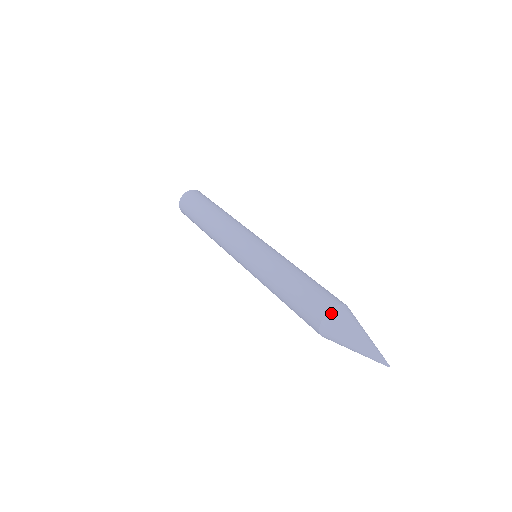
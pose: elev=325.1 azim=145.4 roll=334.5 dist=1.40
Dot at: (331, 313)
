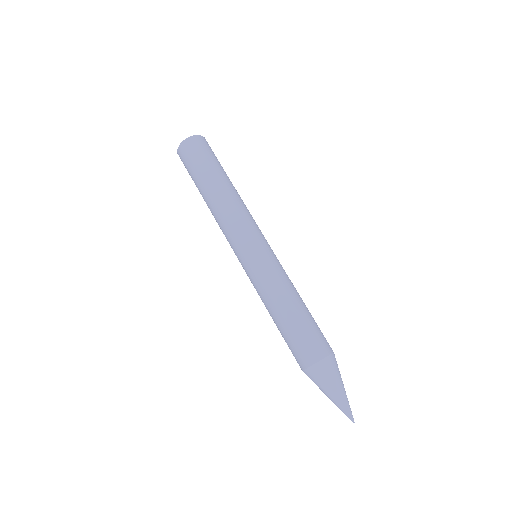
Dot at: (326, 360)
